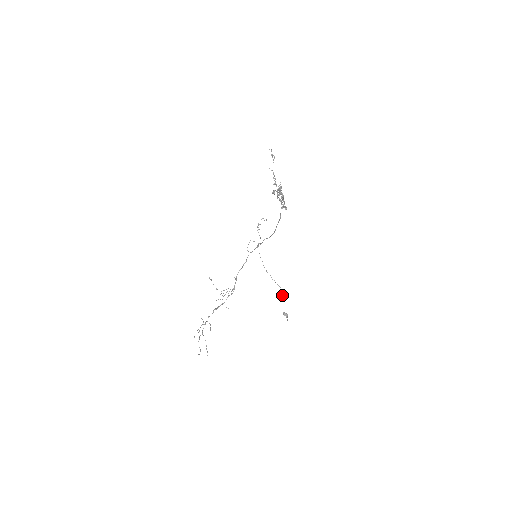
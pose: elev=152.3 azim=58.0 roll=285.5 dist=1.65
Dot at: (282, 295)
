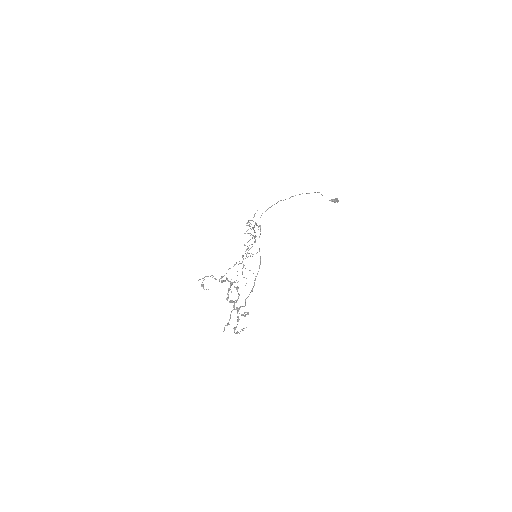
Dot at: (322, 195)
